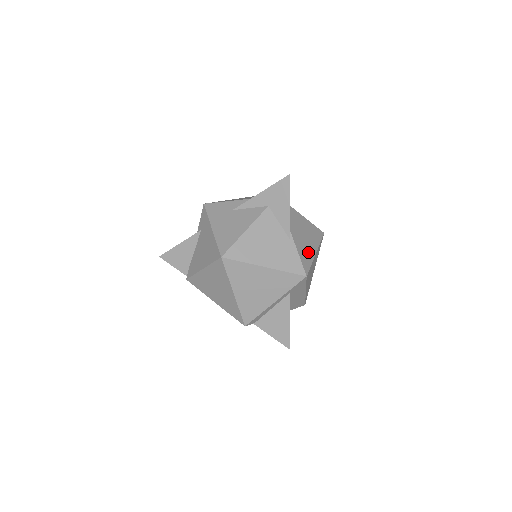
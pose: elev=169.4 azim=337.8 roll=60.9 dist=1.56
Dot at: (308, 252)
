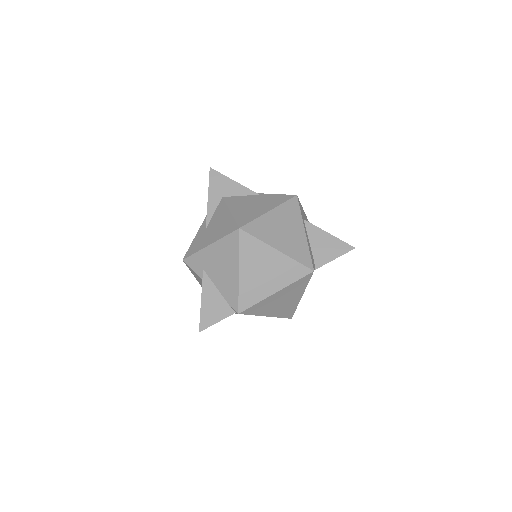
Dot at: occluded
